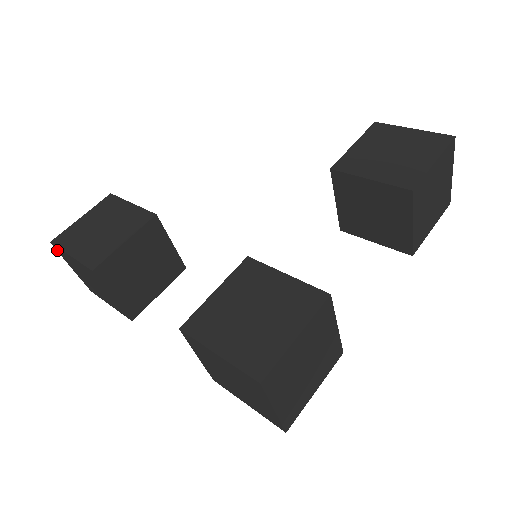
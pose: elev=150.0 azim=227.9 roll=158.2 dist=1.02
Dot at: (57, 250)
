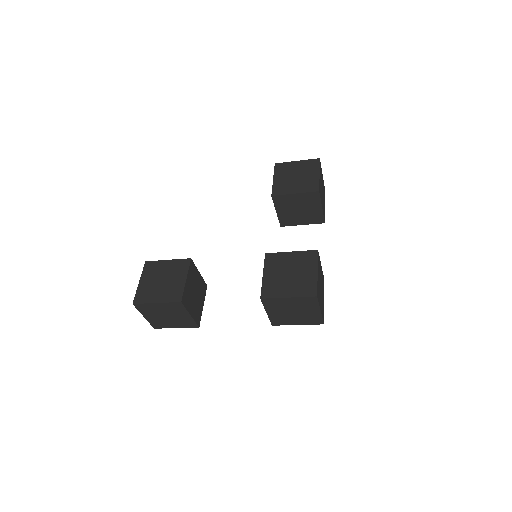
Dot at: (137, 307)
